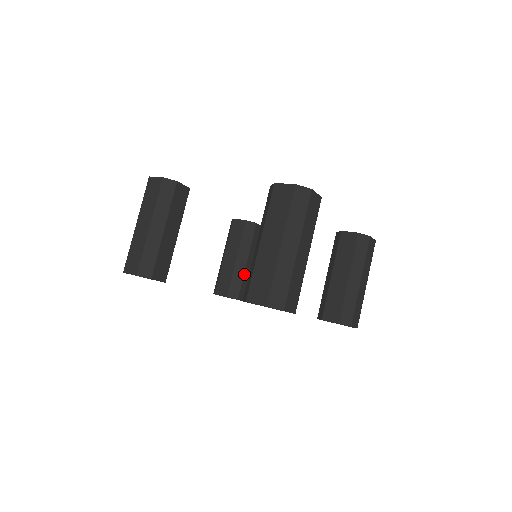
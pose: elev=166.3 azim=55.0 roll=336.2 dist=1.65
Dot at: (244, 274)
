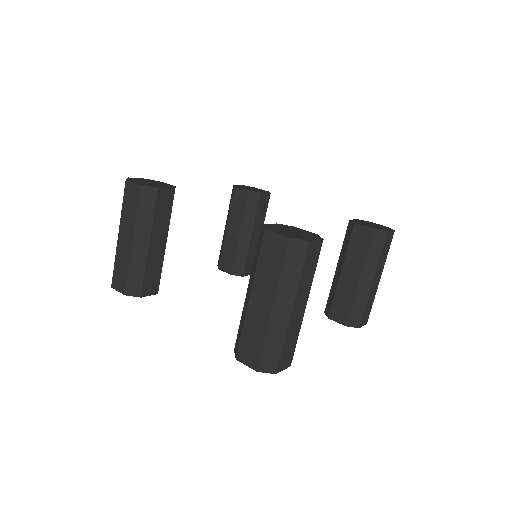
Dot at: (248, 249)
